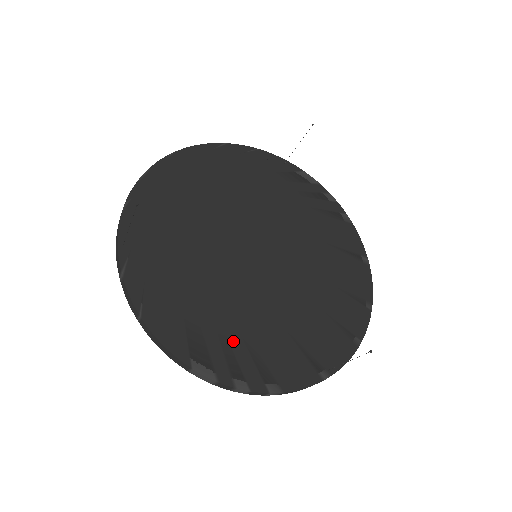
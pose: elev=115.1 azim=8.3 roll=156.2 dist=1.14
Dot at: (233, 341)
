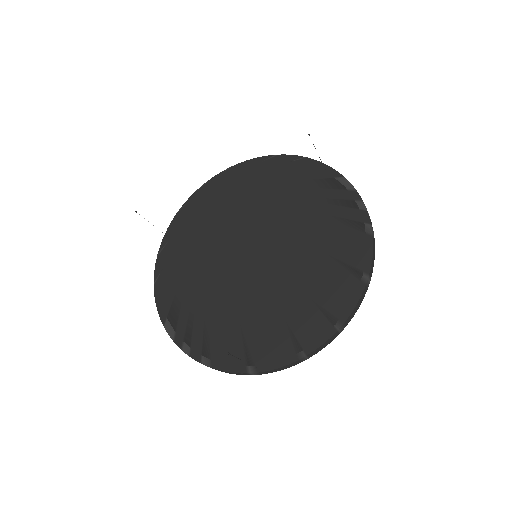
Dot at: (197, 317)
